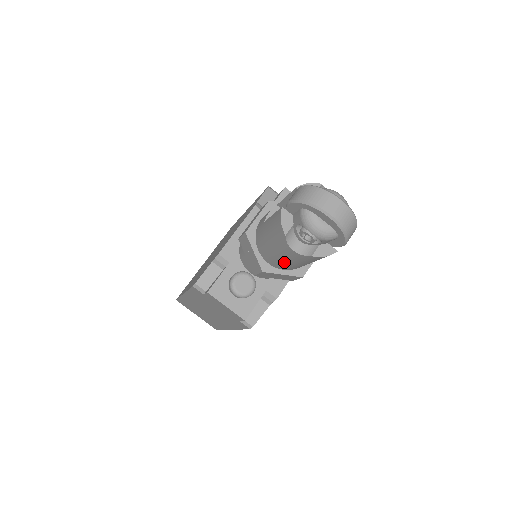
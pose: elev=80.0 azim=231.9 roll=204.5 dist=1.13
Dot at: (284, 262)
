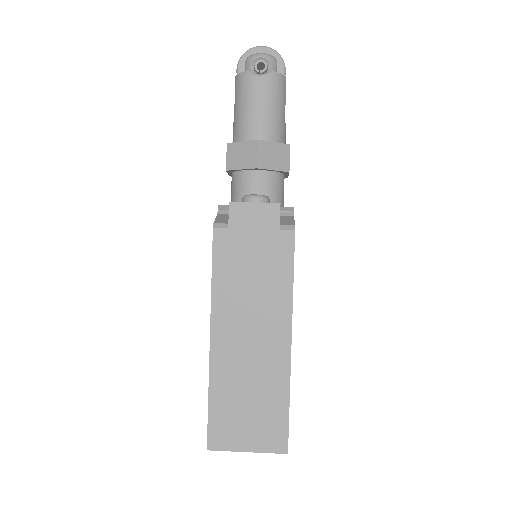
Dot at: (265, 114)
